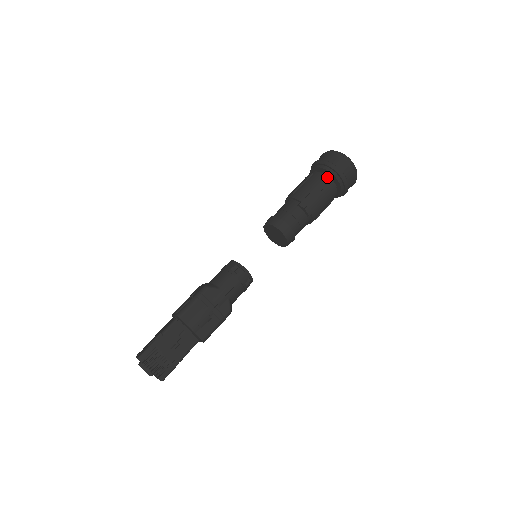
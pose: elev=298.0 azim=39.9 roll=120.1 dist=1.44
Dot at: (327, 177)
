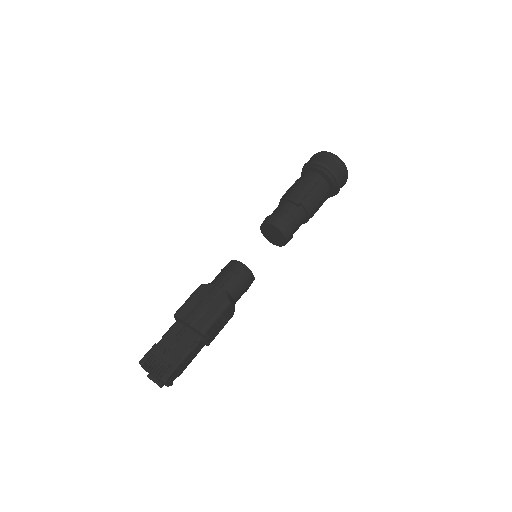
Dot at: (310, 172)
